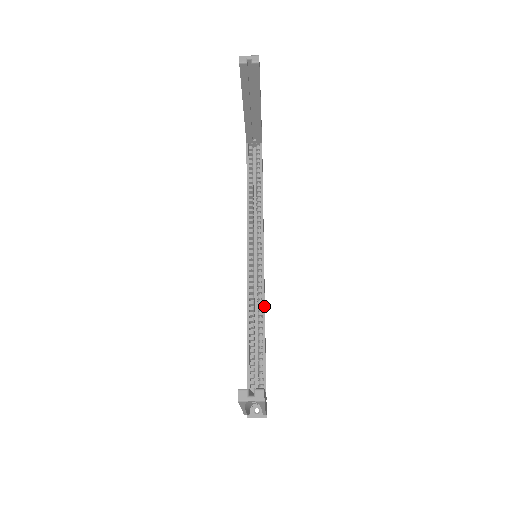
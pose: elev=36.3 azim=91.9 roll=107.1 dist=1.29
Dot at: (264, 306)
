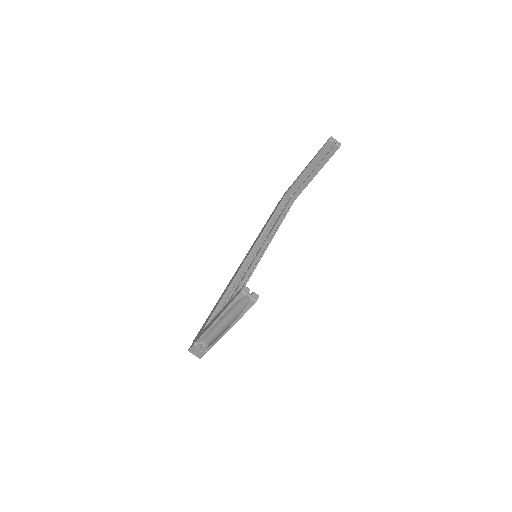
Dot at: occluded
